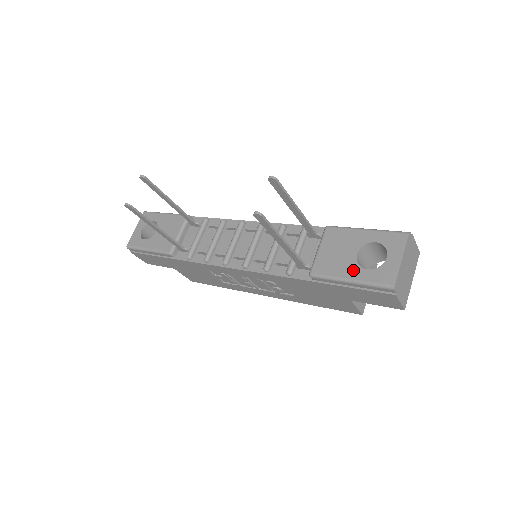
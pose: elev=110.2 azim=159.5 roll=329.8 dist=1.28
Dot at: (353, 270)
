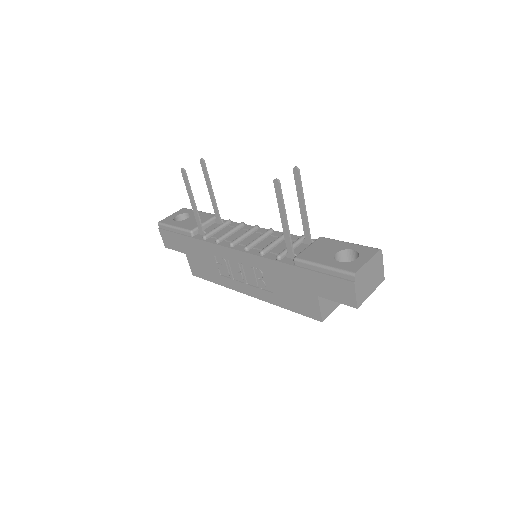
Dot at: (329, 260)
